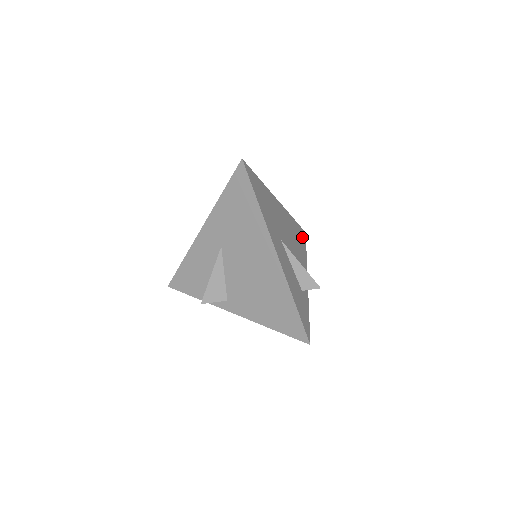
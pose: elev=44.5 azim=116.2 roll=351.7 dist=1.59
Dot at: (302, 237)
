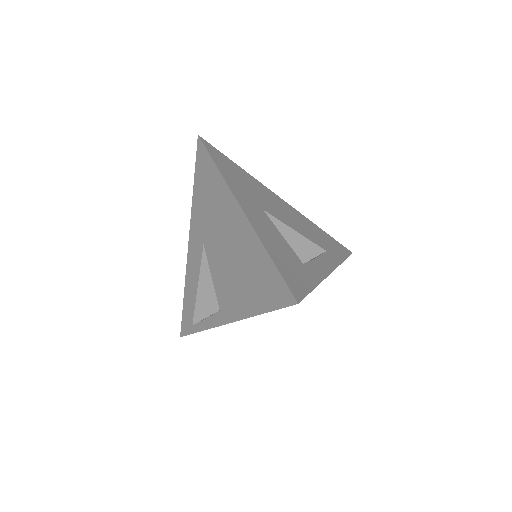
Dot at: (338, 248)
